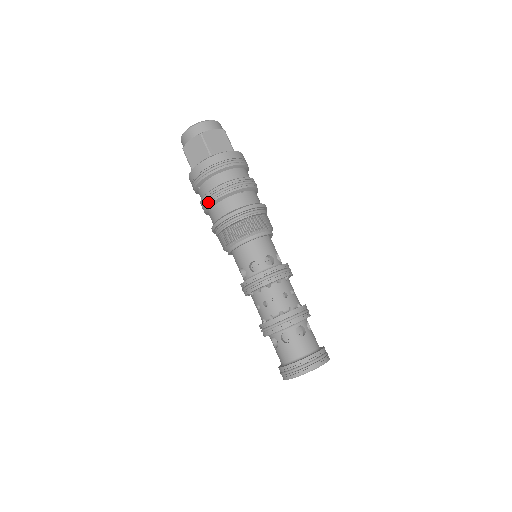
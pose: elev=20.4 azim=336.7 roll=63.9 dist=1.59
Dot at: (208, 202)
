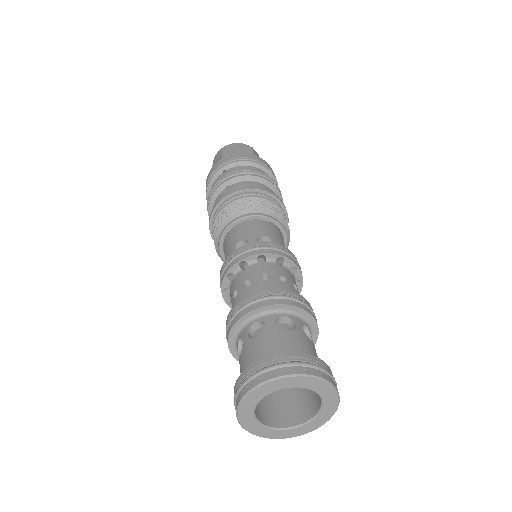
Dot at: (234, 176)
